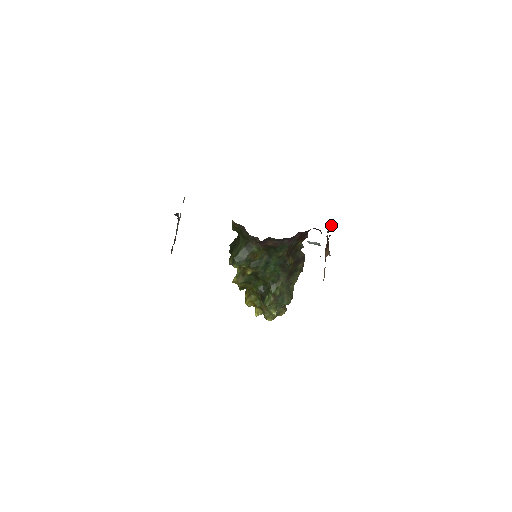
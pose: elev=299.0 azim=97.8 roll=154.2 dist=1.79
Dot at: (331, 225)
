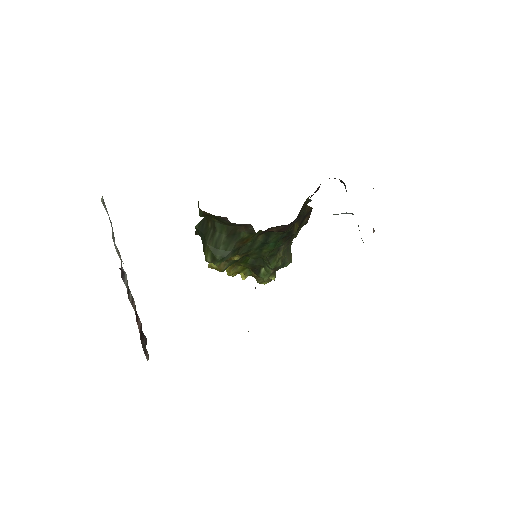
Dot at: (373, 188)
